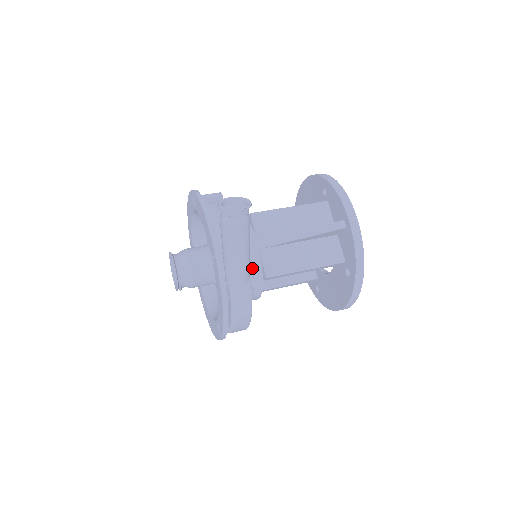
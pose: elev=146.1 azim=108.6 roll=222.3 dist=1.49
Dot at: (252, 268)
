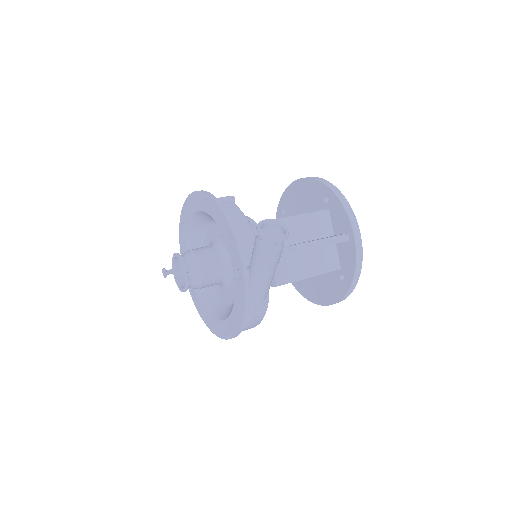
Dot at: occluded
